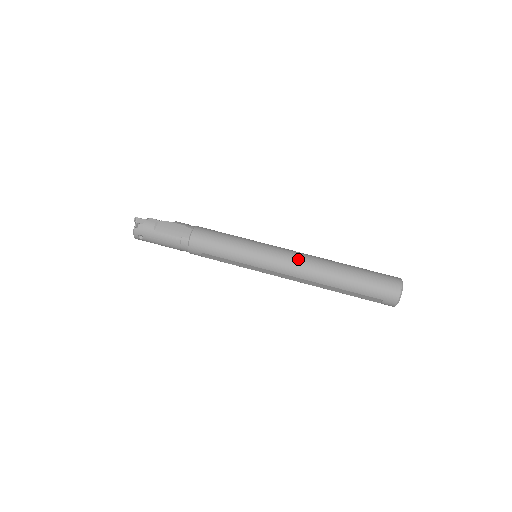
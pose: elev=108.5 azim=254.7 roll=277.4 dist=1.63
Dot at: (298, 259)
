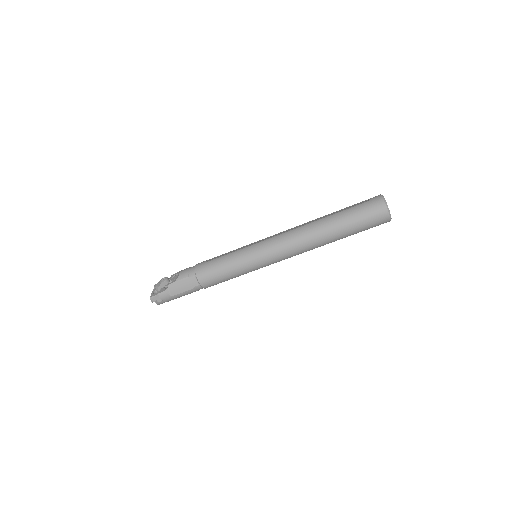
Dot at: (291, 245)
